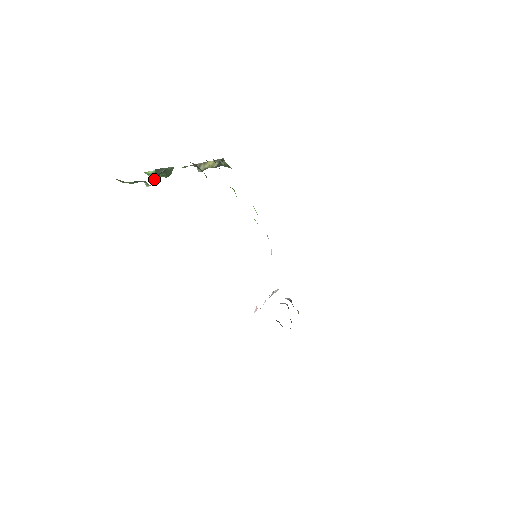
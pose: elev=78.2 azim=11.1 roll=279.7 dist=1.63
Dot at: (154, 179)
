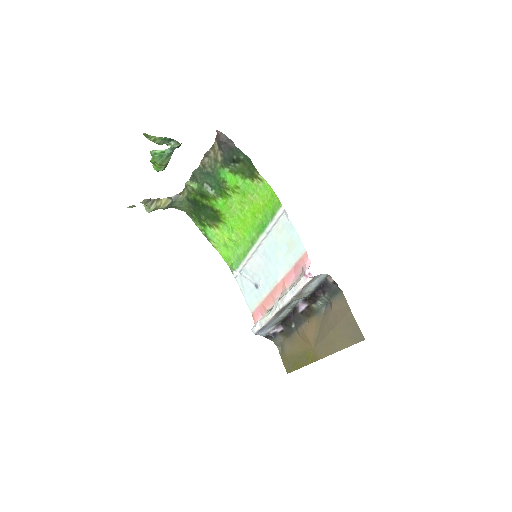
Dot at: occluded
